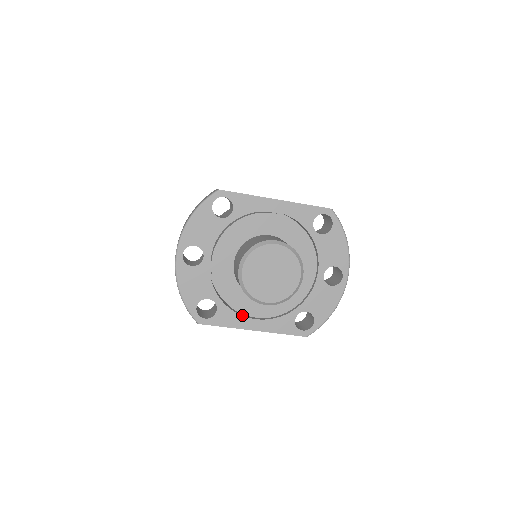
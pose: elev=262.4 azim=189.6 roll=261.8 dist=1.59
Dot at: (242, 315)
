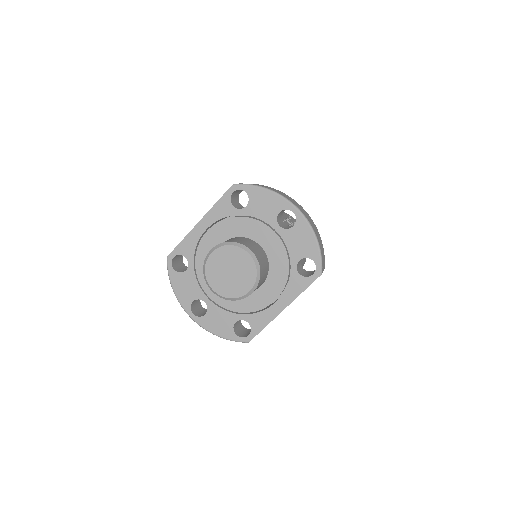
Dot at: (266, 309)
